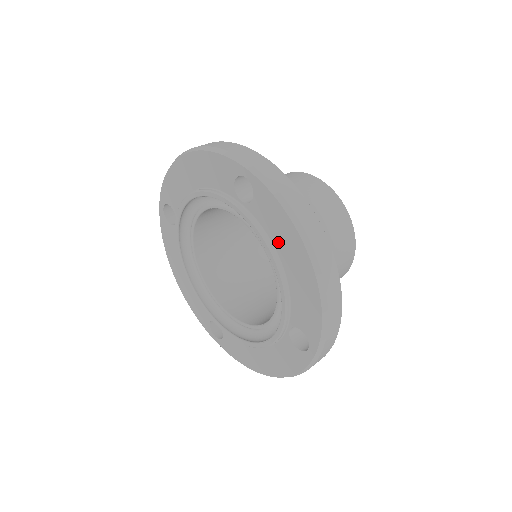
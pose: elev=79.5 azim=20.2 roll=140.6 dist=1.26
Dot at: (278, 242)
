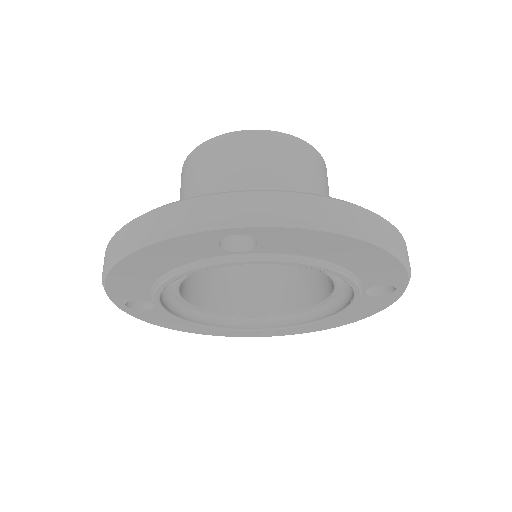
Dot at: (350, 311)
